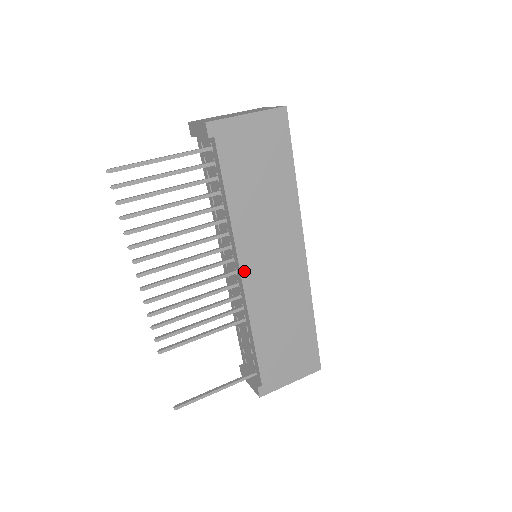
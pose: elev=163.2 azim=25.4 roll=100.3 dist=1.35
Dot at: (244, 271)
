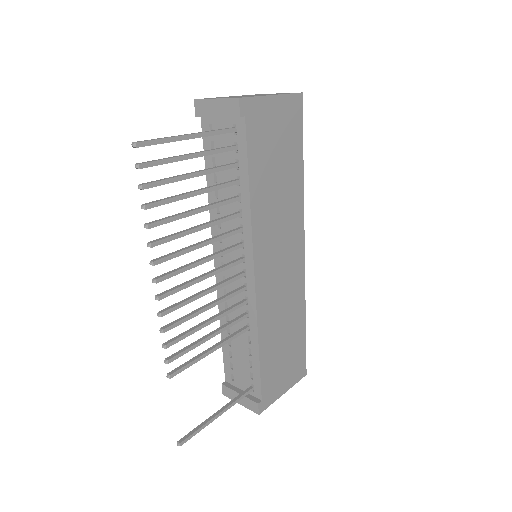
Dot at: (257, 272)
